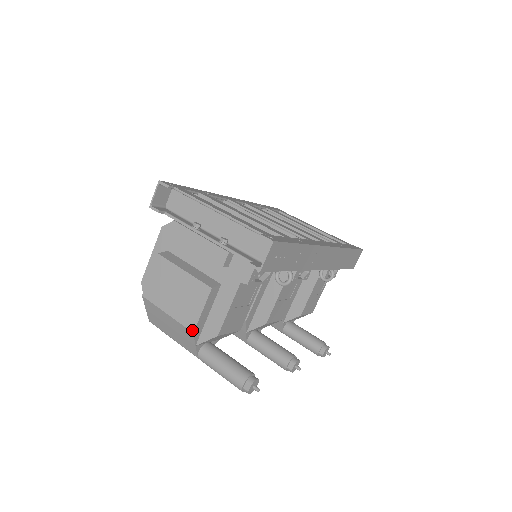
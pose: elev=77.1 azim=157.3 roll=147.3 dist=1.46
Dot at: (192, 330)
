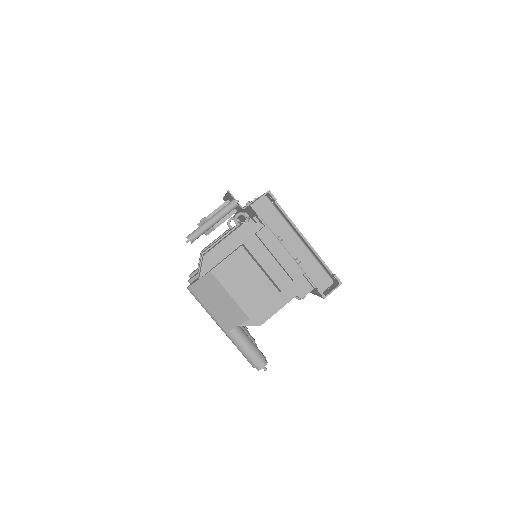
Dot at: (249, 316)
